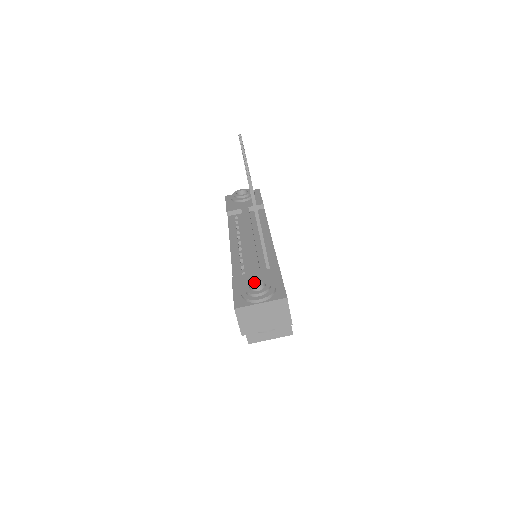
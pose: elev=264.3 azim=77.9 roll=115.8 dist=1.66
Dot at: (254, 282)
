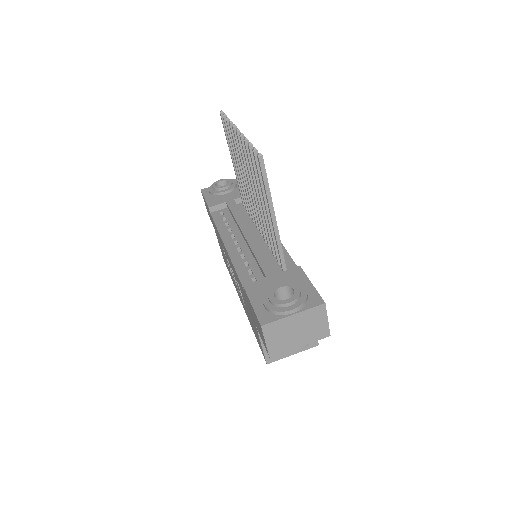
Dot at: (277, 288)
